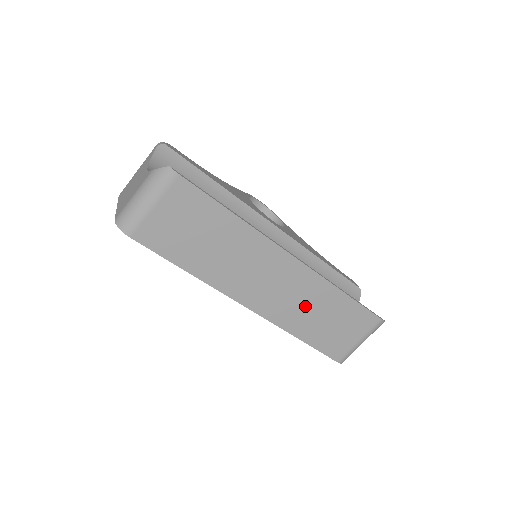
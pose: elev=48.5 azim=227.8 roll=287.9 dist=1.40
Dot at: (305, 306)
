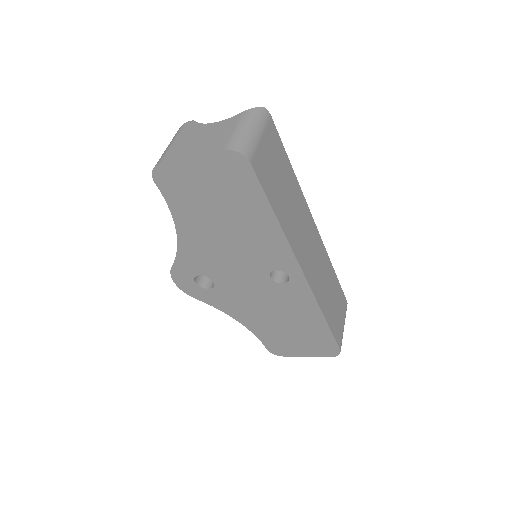
Dot at: (324, 280)
